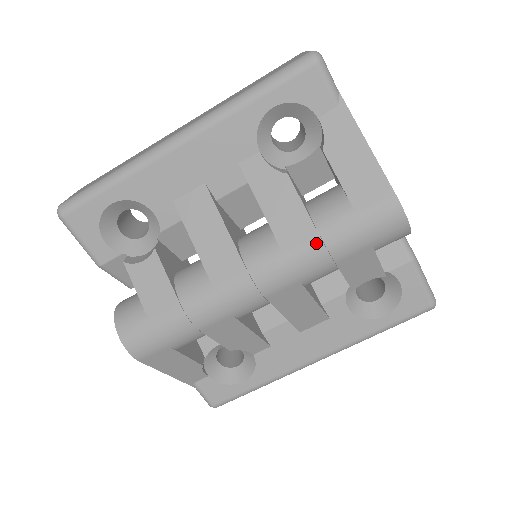
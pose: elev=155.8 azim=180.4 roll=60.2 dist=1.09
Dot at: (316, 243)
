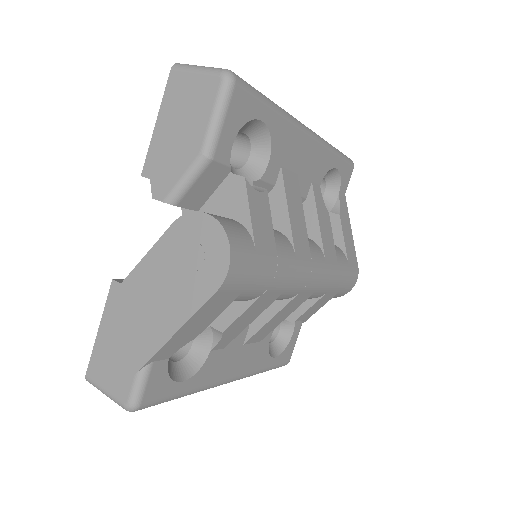
Dot at: (336, 269)
